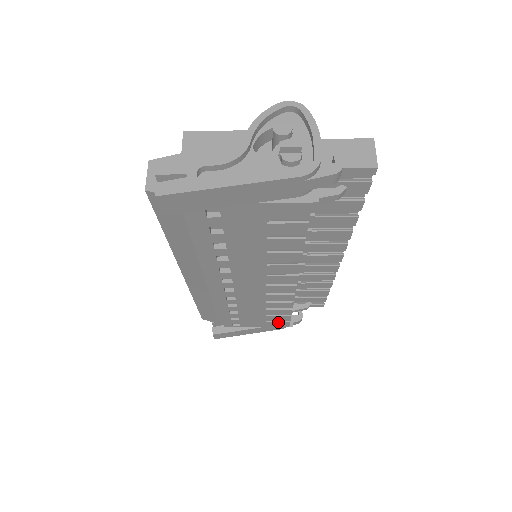
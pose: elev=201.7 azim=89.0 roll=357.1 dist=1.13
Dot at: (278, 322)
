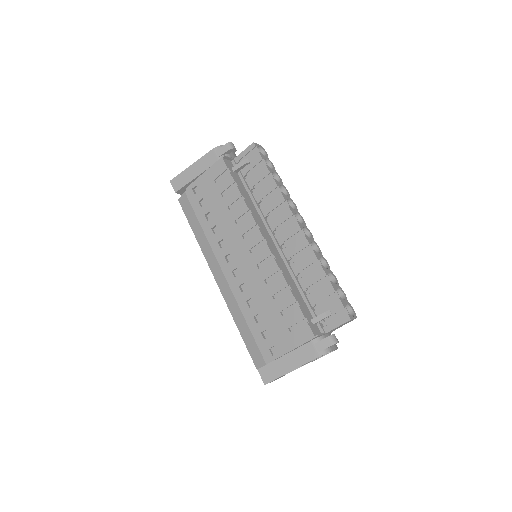
Dot at: (299, 328)
